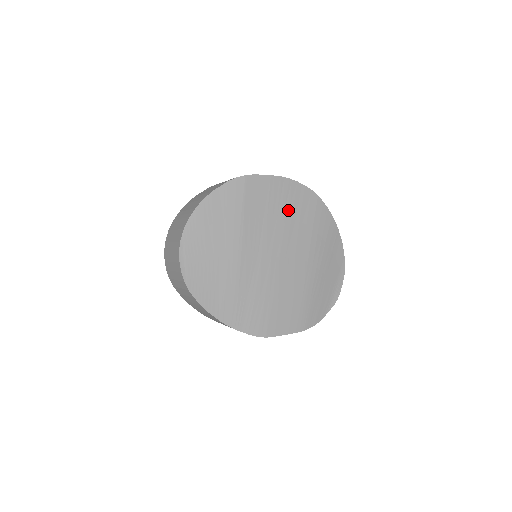
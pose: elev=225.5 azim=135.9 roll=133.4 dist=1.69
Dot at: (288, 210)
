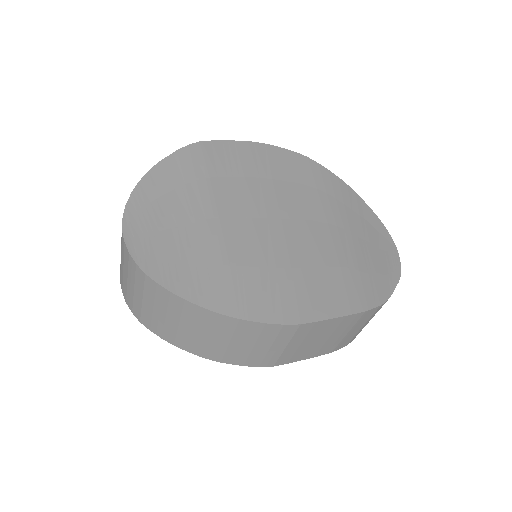
Dot at: (272, 171)
